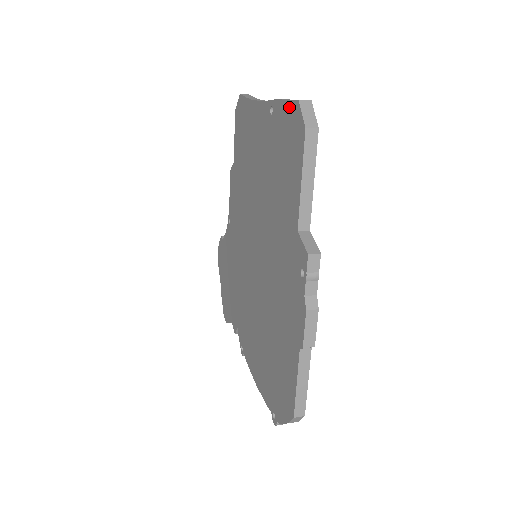
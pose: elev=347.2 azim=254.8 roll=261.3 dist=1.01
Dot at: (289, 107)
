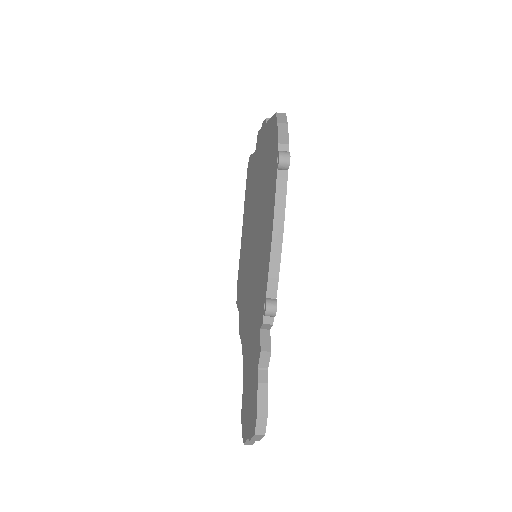
Dot at: (246, 181)
